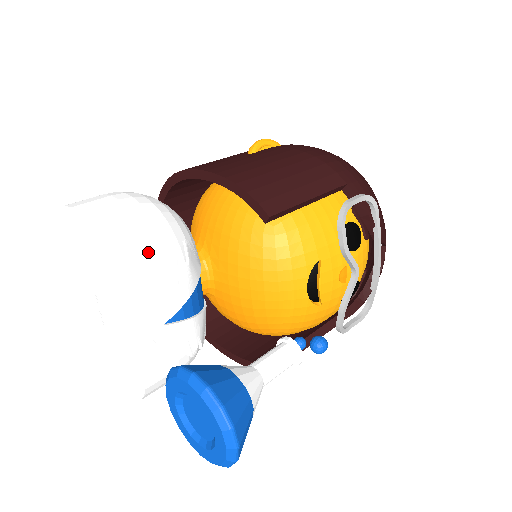
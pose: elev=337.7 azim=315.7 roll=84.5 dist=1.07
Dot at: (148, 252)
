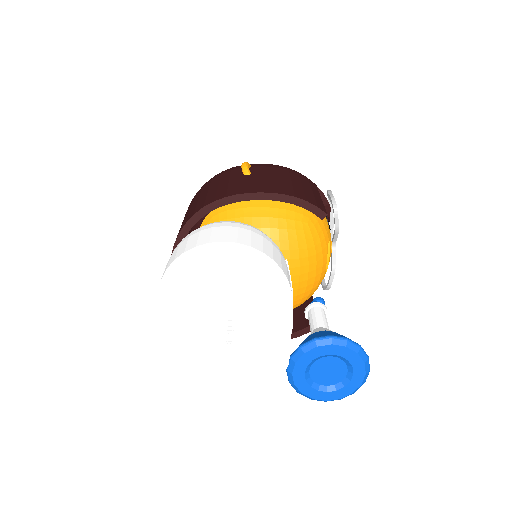
Dot at: (283, 260)
